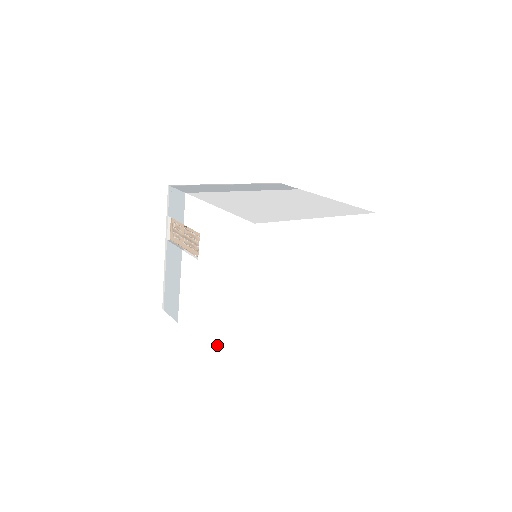
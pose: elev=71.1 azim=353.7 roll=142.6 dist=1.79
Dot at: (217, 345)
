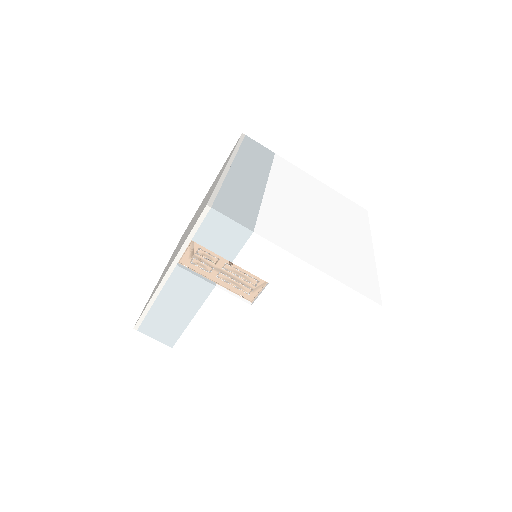
Dot at: (256, 378)
